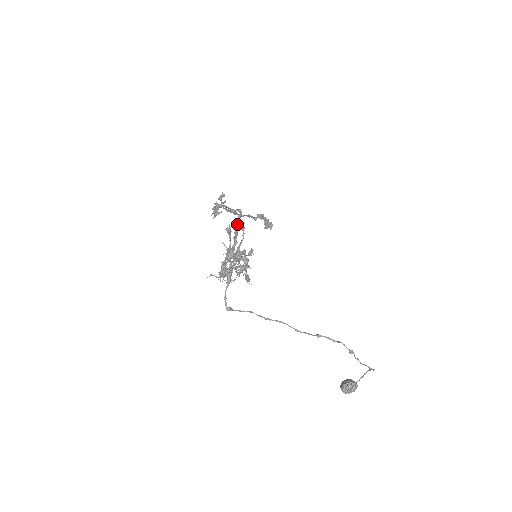
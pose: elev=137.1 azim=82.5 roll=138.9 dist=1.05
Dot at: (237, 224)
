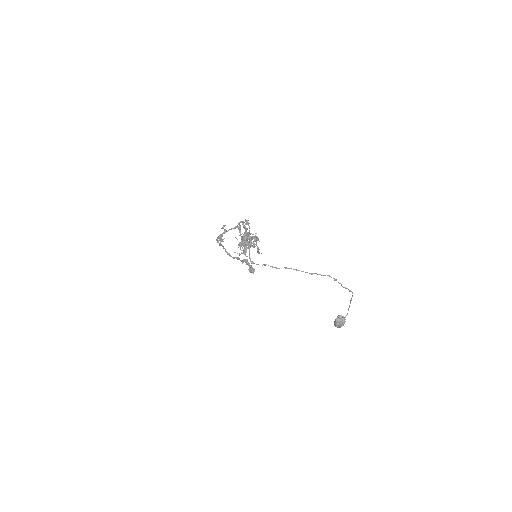
Dot at: (243, 224)
